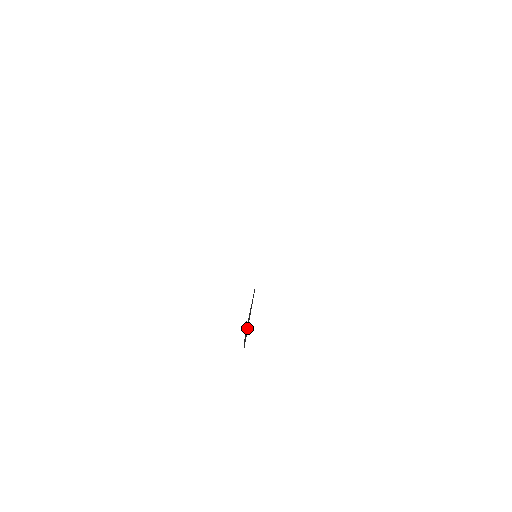
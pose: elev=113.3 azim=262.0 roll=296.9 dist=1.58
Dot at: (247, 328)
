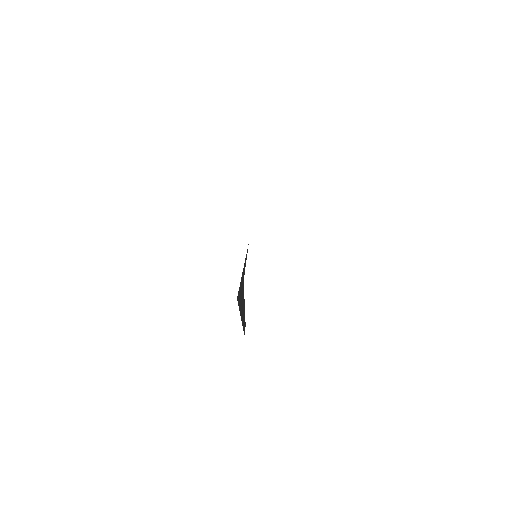
Dot at: (240, 302)
